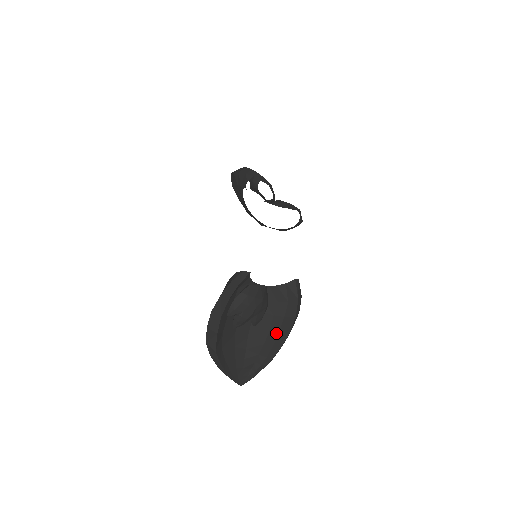
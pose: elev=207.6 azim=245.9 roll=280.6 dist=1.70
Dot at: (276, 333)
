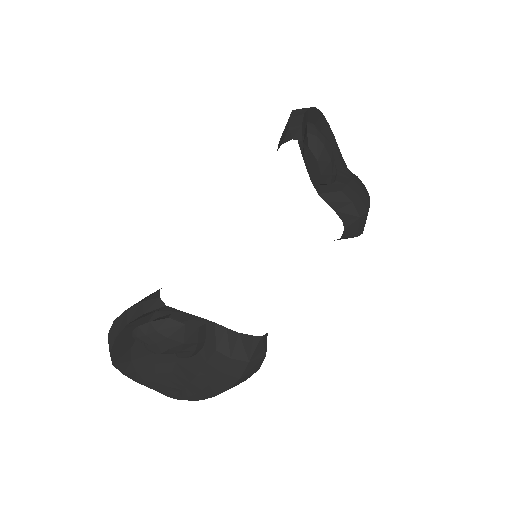
Dot at: (207, 381)
